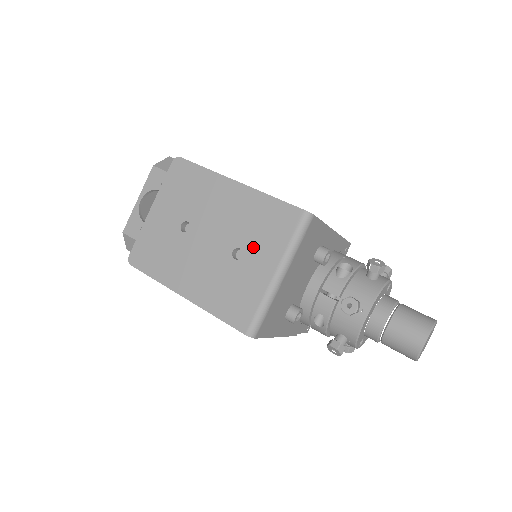
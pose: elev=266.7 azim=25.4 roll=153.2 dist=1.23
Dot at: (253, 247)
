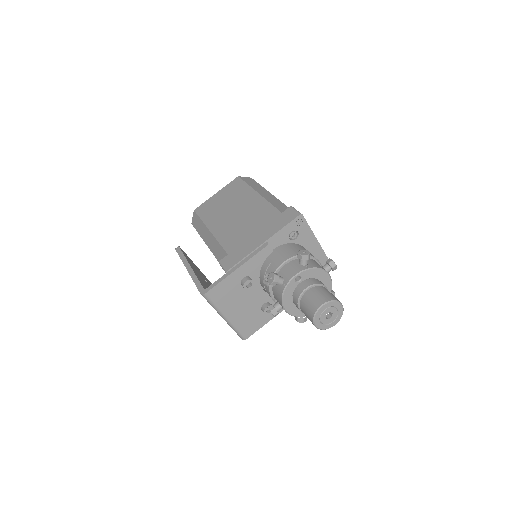
Dot at: occluded
